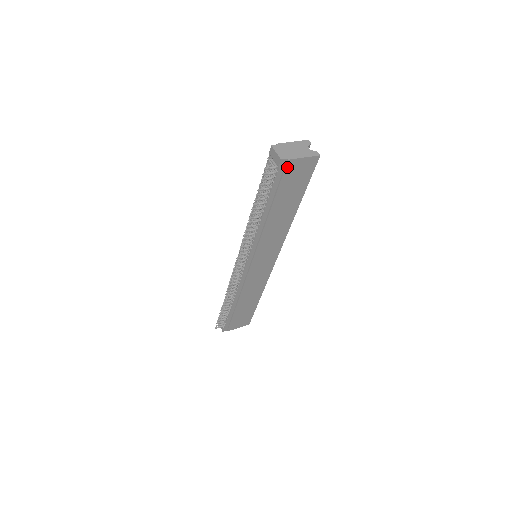
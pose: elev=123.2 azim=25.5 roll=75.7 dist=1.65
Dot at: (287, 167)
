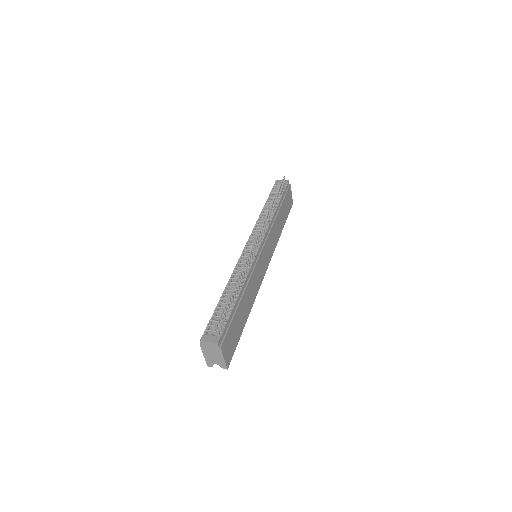
Dot at: (289, 188)
